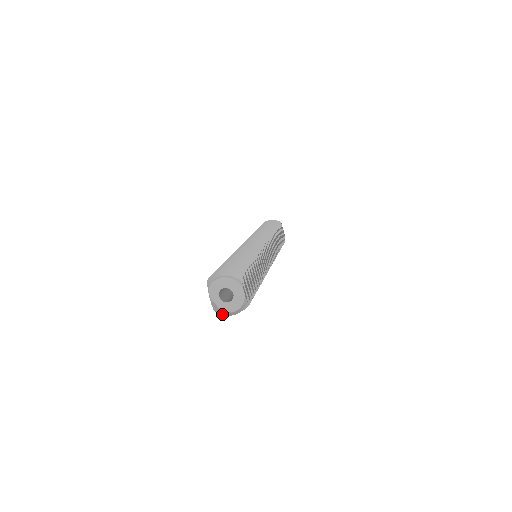
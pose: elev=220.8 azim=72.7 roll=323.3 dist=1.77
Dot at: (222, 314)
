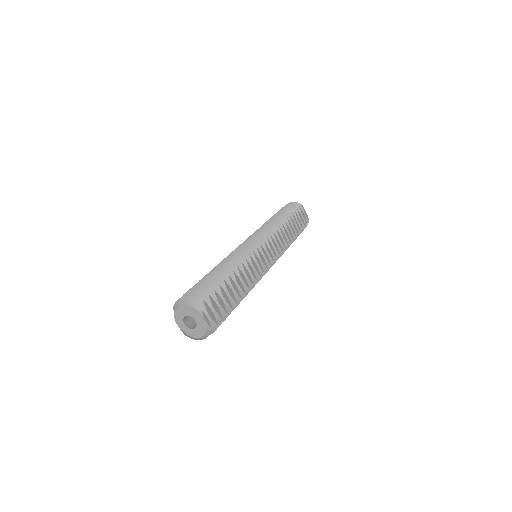
Dot at: occluded
